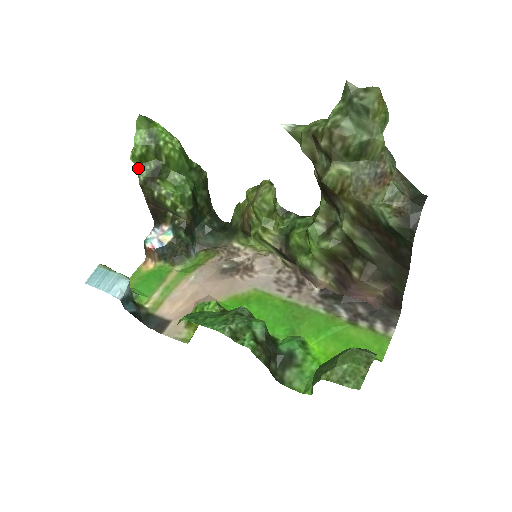
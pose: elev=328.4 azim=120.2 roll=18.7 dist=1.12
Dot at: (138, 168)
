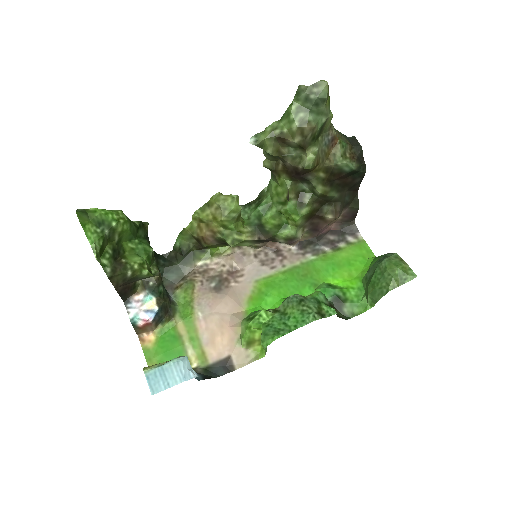
Dot at: (101, 263)
